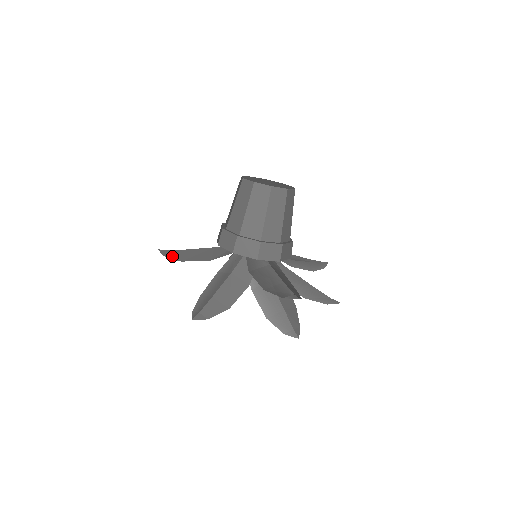
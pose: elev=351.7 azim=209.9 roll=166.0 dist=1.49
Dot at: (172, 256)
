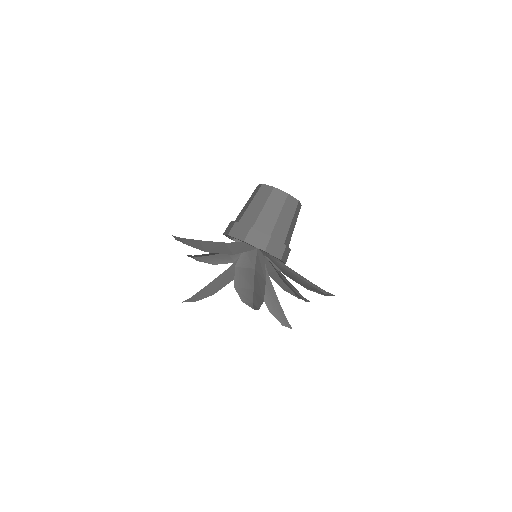
Dot at: (192, 245)
